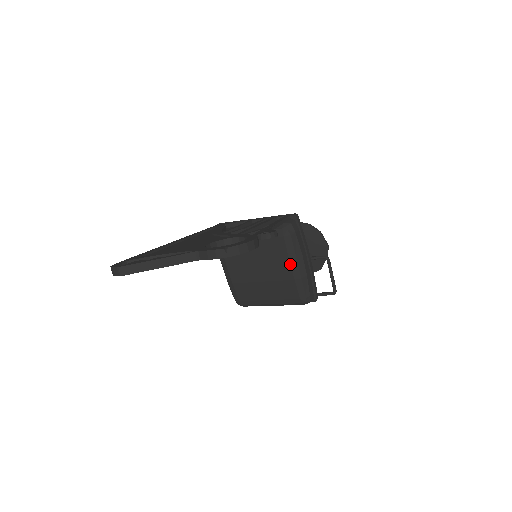
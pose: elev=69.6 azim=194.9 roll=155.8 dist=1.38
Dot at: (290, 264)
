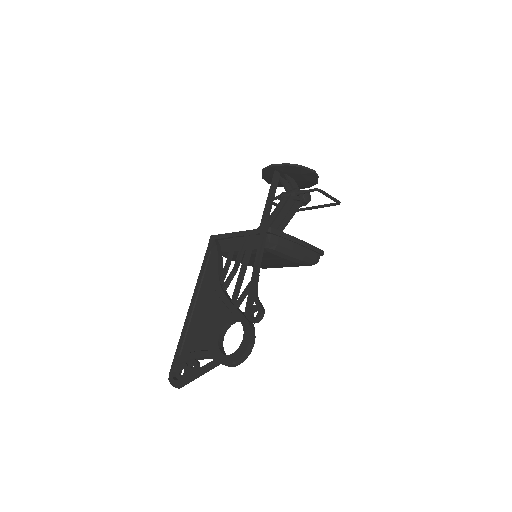
Dot at: (287, 260)
